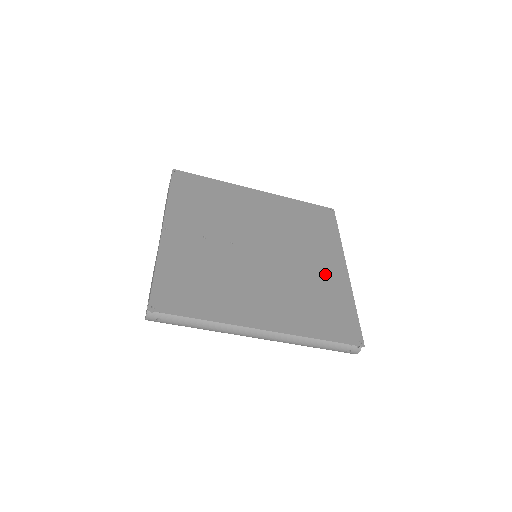
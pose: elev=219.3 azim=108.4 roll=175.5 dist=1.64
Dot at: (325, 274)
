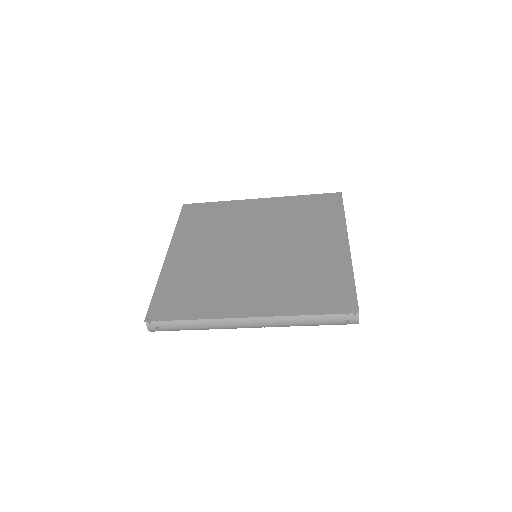
Dot at: (322, 254)
